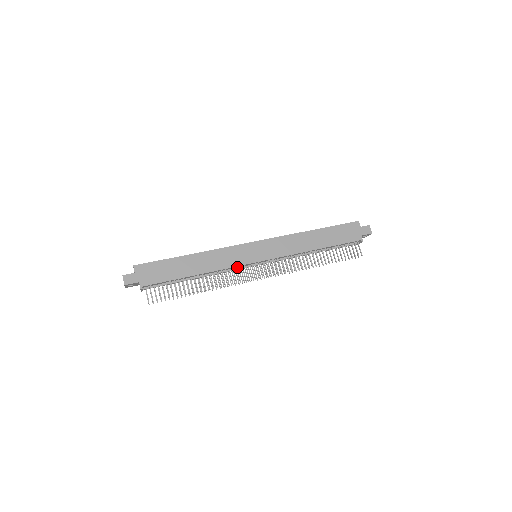
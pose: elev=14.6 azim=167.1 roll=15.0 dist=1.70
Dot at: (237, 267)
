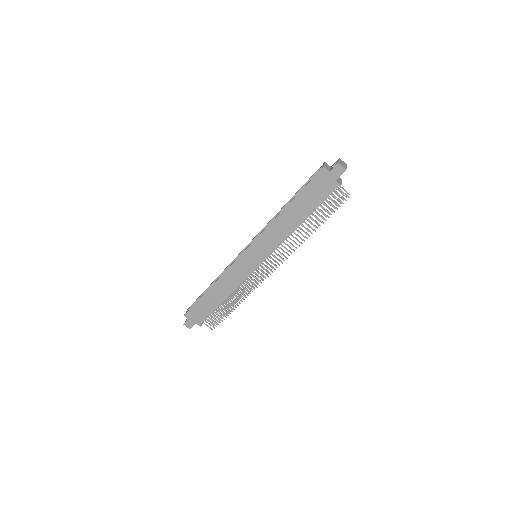
Dot at: occluded
